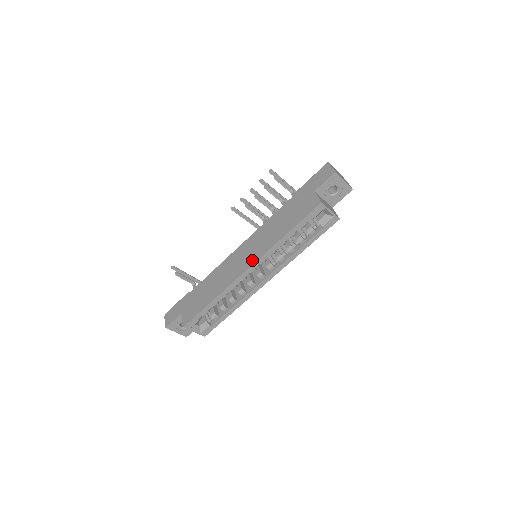
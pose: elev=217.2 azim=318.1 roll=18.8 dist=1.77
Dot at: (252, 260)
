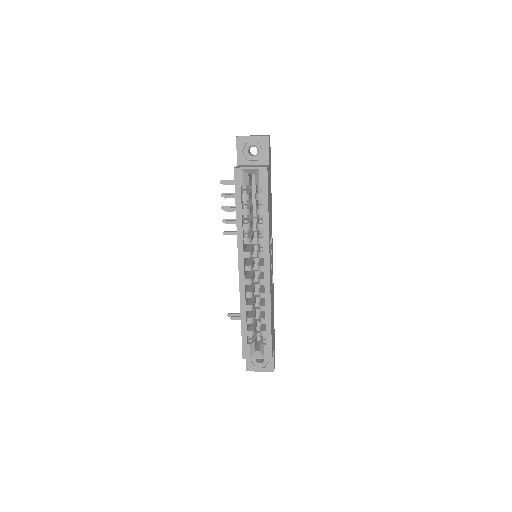
Dot at: occluded
